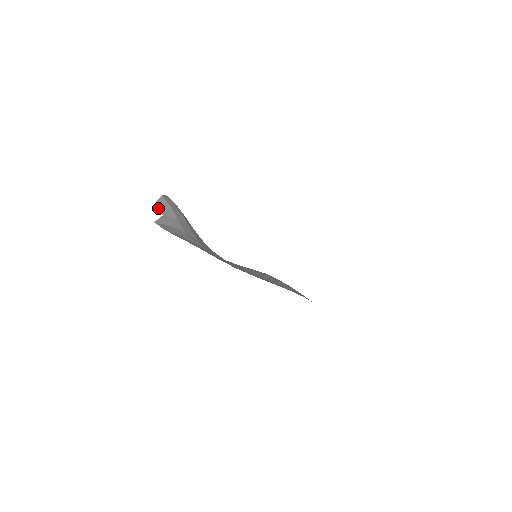
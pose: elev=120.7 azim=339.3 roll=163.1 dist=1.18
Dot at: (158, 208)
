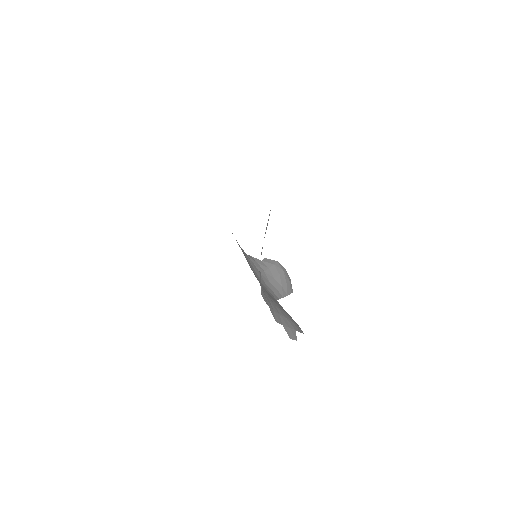
Dot at: (265, 259)
